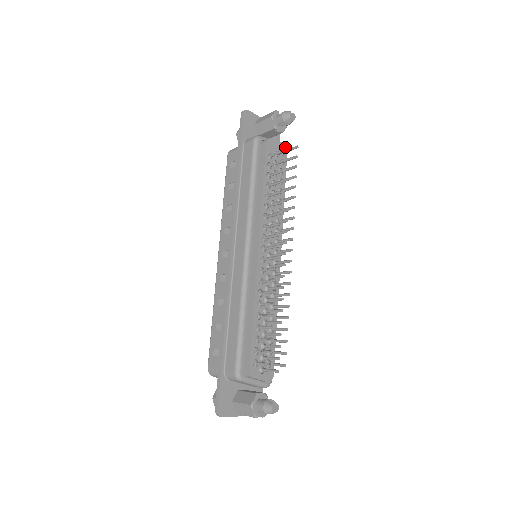
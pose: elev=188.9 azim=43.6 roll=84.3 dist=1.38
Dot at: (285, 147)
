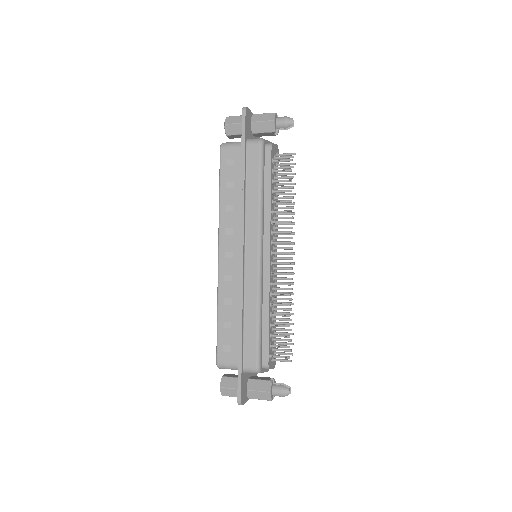
Dot at: (278, 149)
